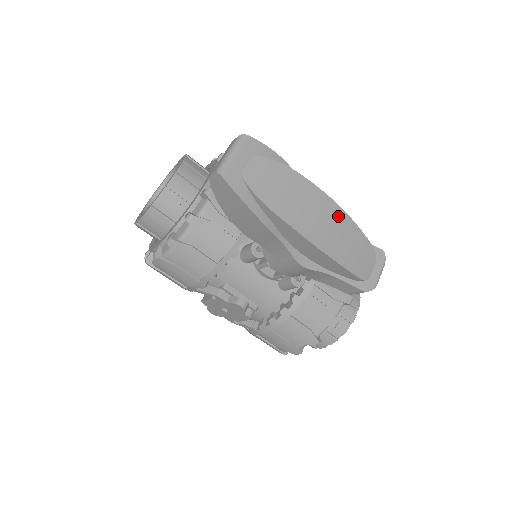
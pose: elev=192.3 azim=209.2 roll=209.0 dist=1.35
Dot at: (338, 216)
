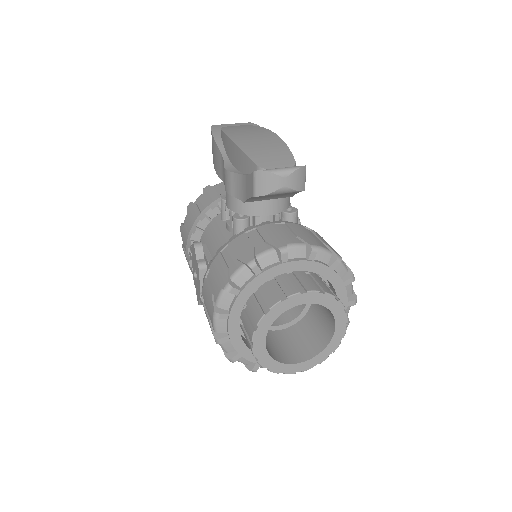
Dot at: (273, 140)
